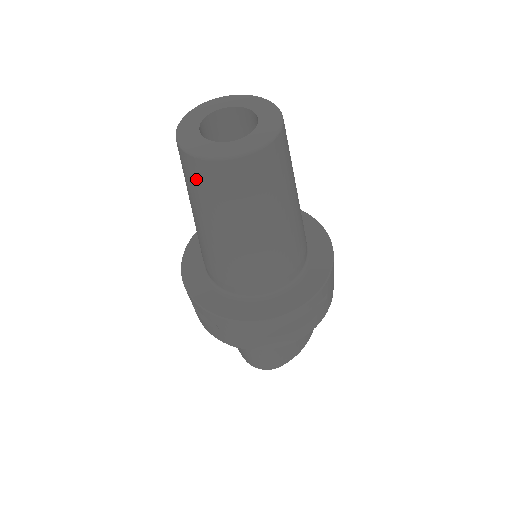
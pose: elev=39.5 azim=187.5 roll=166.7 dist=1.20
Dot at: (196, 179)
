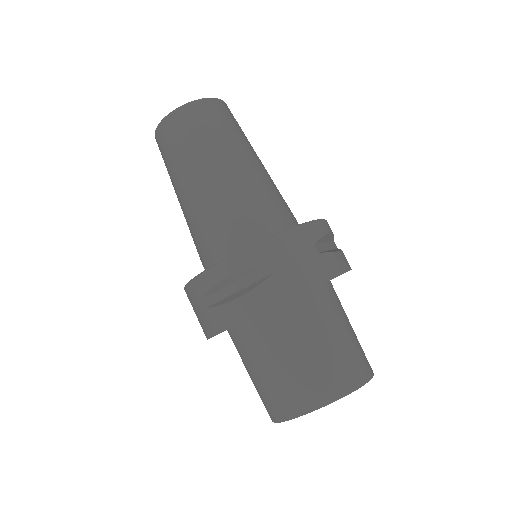
Dot at: occluded
